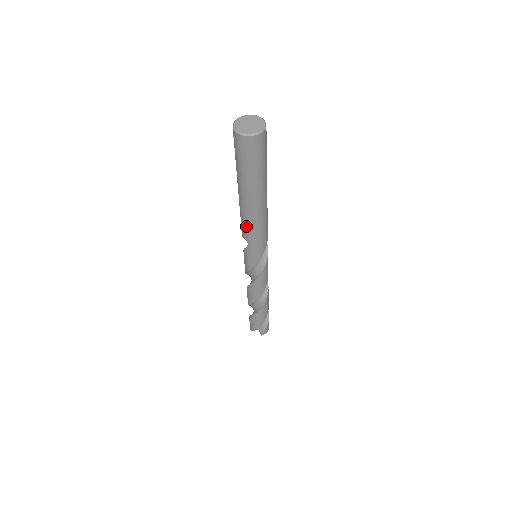
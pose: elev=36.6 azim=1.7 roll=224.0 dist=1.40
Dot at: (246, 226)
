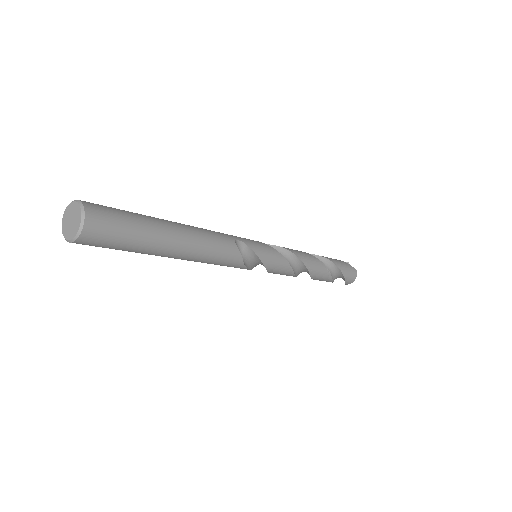
Dot at: occluded
